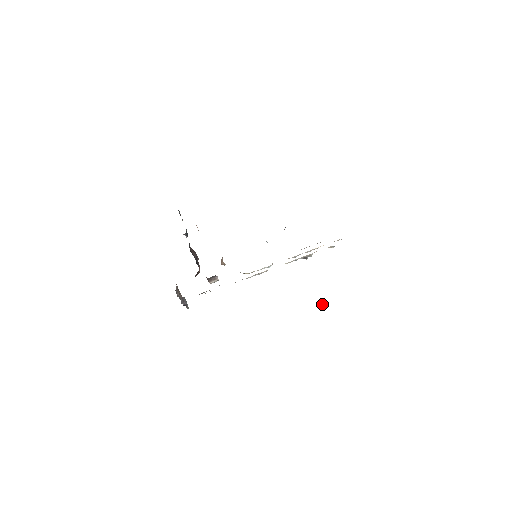
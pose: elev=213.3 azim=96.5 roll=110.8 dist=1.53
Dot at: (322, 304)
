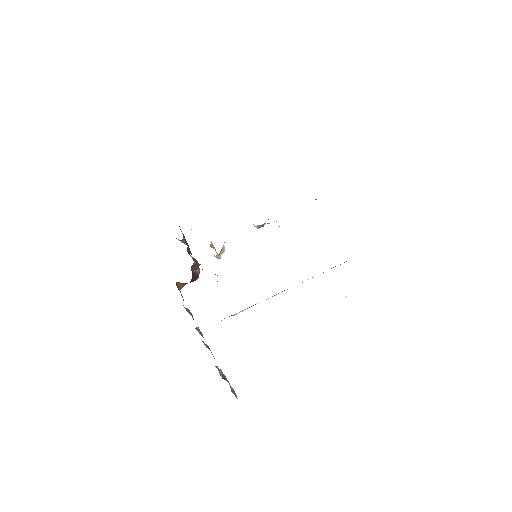
Dot at: occluded
